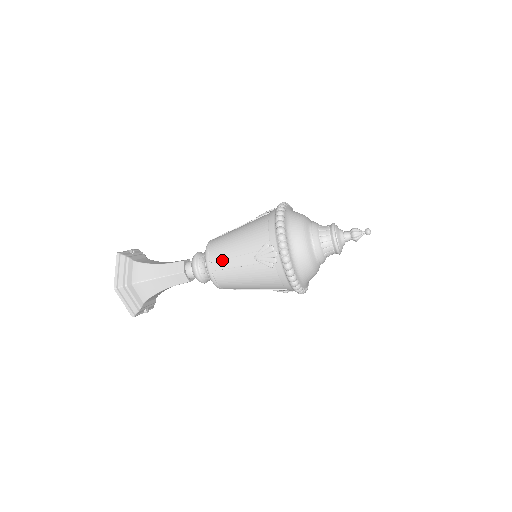
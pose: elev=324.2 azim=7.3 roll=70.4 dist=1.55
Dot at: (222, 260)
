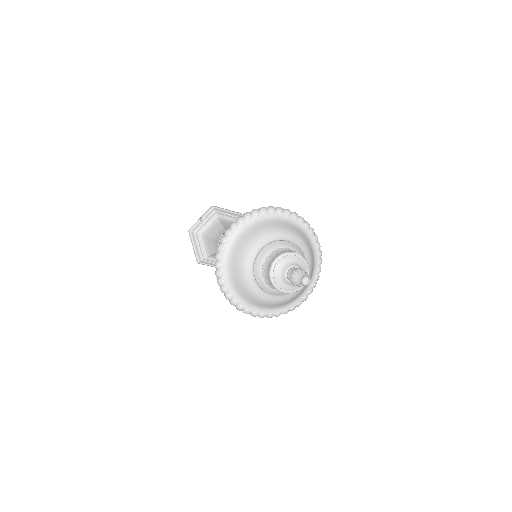
Dot at: occluded
